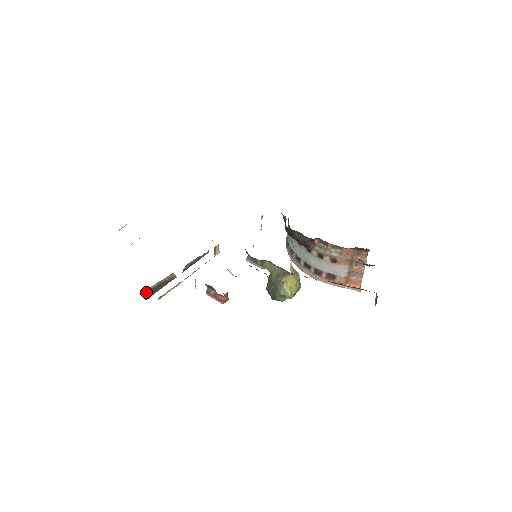
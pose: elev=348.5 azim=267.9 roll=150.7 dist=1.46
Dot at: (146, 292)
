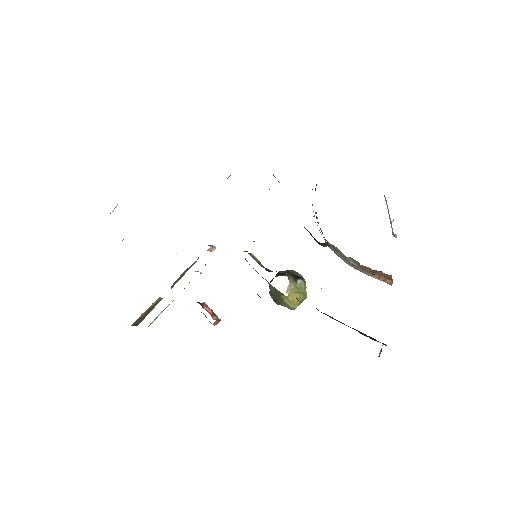
Dot at: (134, 323)
